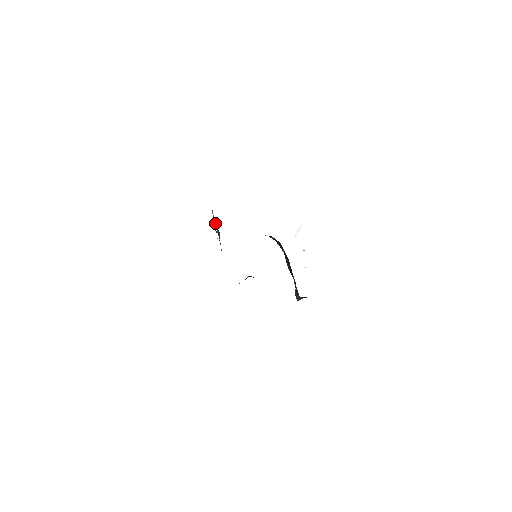
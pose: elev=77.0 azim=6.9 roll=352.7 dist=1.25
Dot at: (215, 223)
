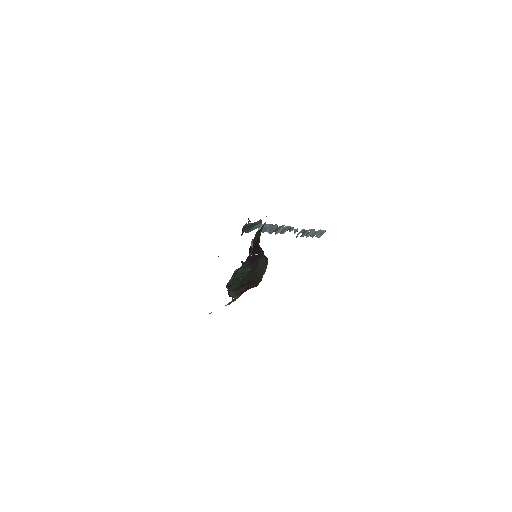
Dot at: (283, 225)
